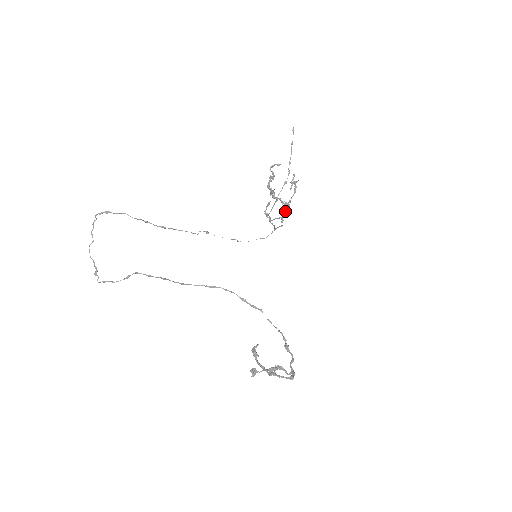
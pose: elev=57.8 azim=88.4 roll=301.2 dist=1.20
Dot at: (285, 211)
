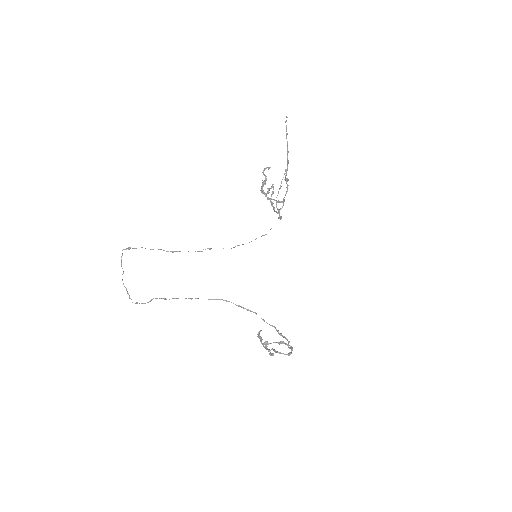
Dot at: (280, 209)
